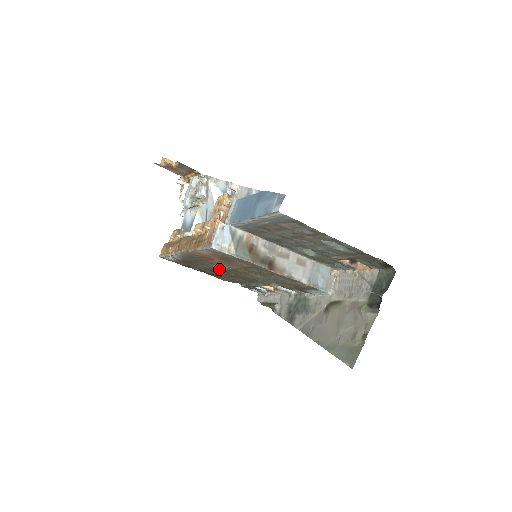
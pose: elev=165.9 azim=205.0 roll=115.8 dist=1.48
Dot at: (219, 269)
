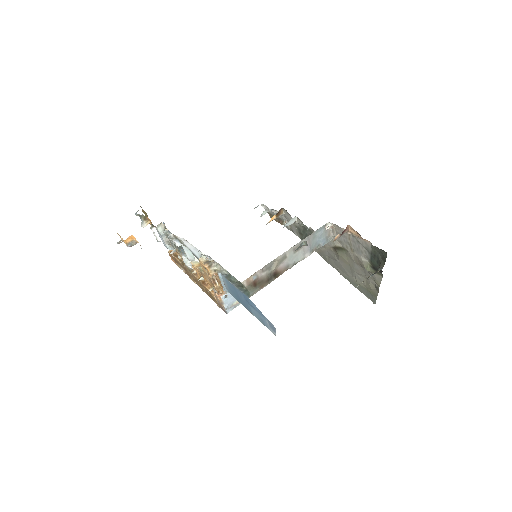
Dot at: occluded
